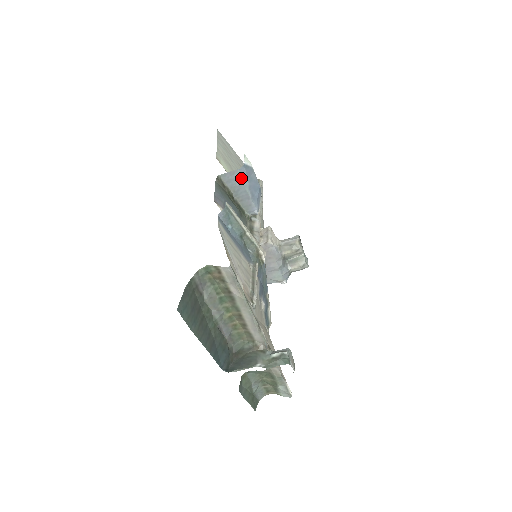
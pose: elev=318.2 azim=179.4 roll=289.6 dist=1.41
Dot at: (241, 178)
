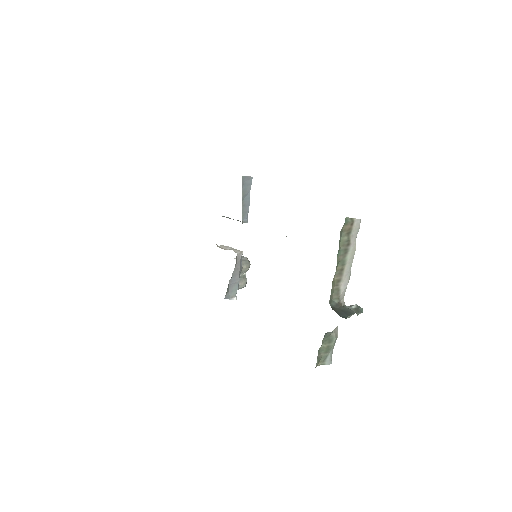
Dot at: occluded
